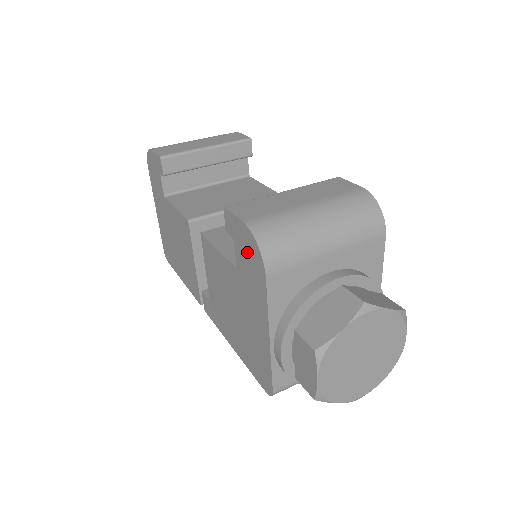
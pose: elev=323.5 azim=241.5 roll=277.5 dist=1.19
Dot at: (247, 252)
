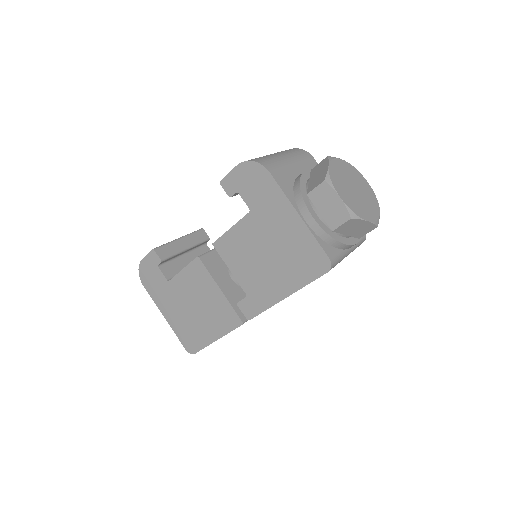
Dot at: (250, 181)
